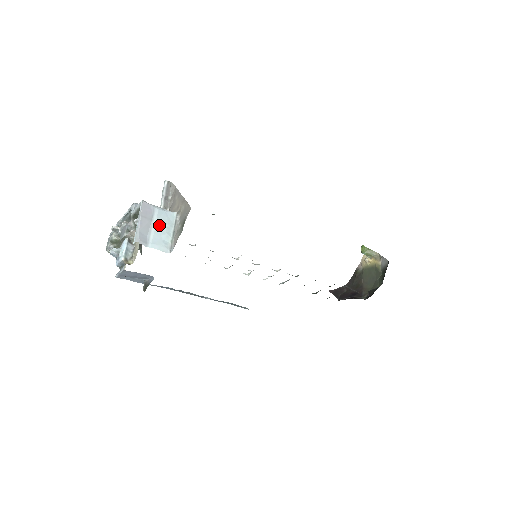
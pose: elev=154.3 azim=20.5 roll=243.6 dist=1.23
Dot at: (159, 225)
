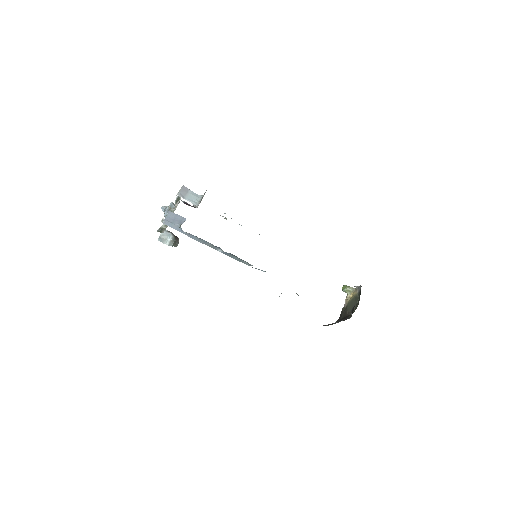
Dot at: (192, 195)
